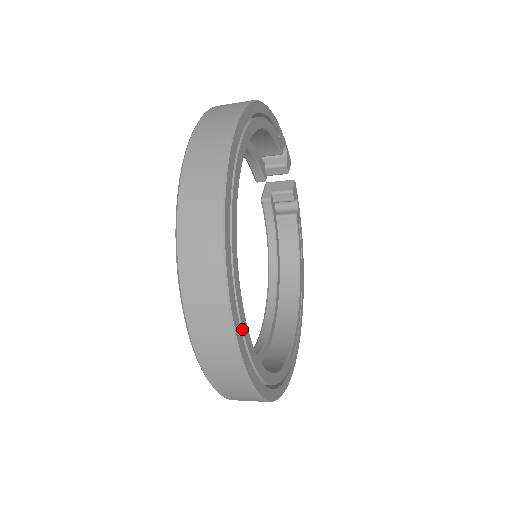
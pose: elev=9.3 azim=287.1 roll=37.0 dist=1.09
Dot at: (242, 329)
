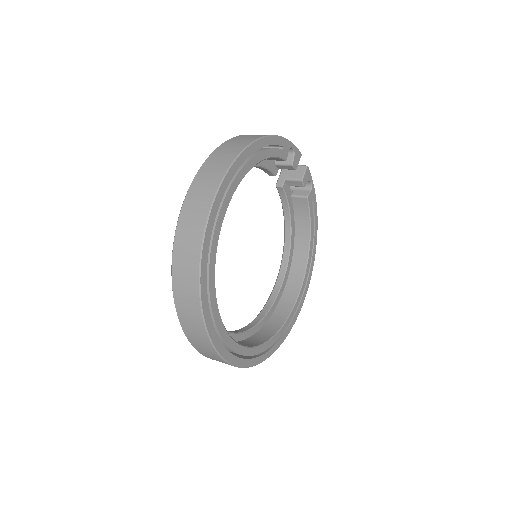
Dot at: (223, 340)
